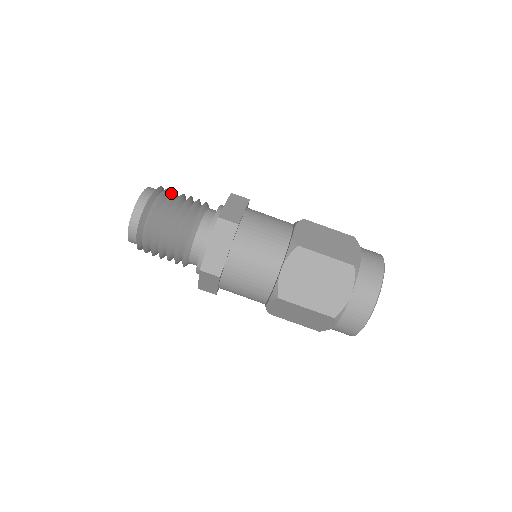
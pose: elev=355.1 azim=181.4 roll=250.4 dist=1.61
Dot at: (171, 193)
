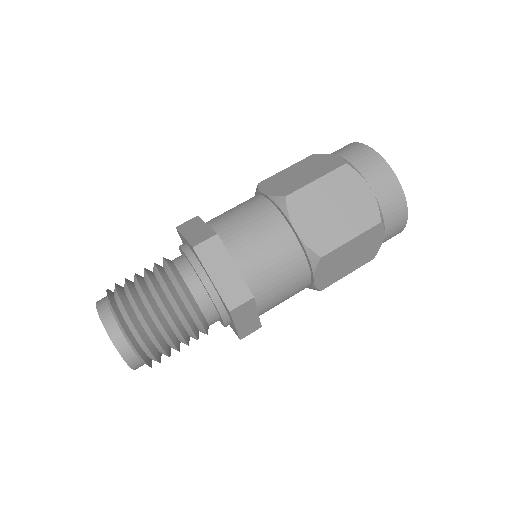
Dot at: occluded
